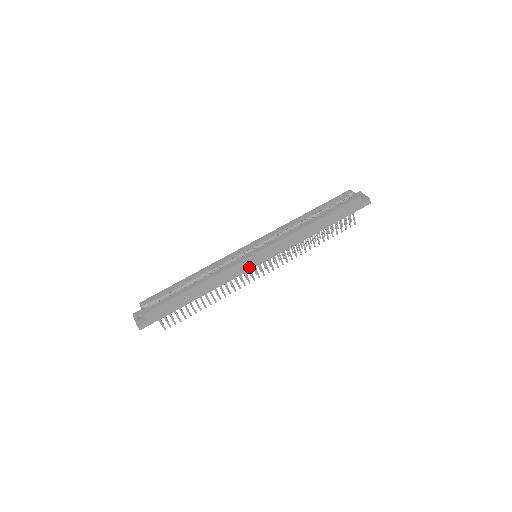
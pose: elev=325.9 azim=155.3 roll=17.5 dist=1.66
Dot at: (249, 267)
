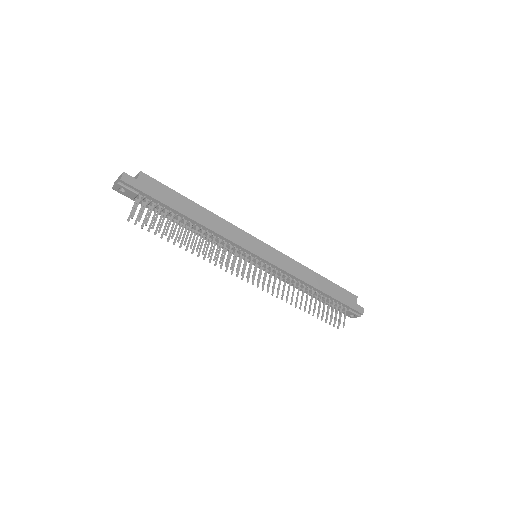
Dot at: (251, 248)
